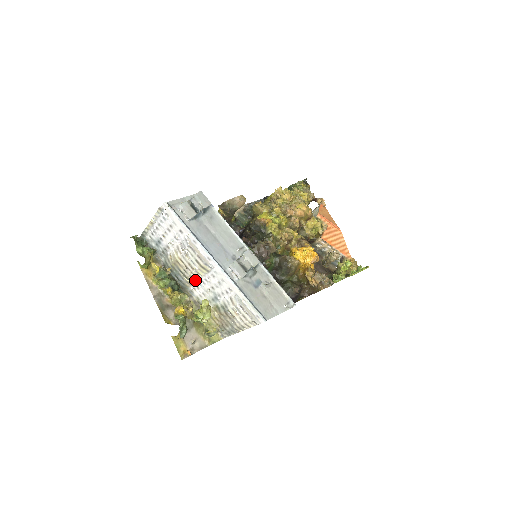
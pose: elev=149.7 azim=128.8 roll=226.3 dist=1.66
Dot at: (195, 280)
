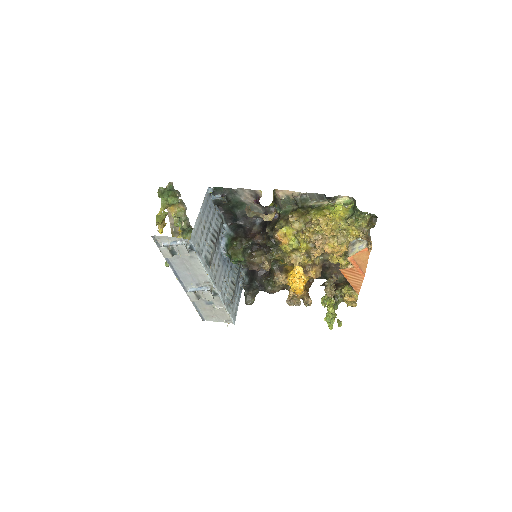
Dot at: occluded
